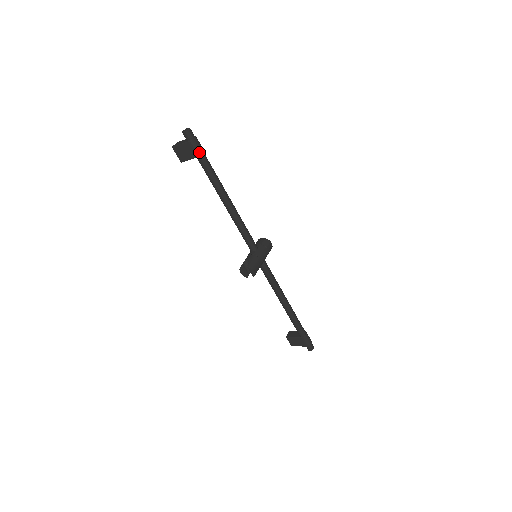
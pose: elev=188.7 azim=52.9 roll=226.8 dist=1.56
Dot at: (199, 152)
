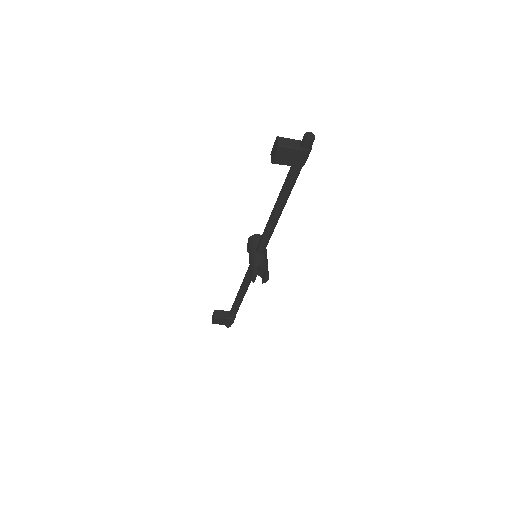
Dot at: (305, 162)
